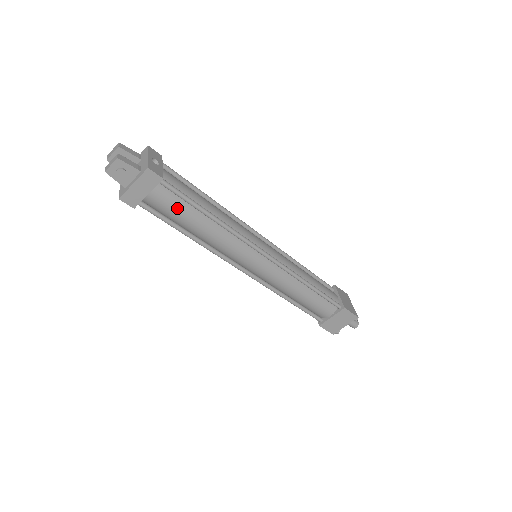
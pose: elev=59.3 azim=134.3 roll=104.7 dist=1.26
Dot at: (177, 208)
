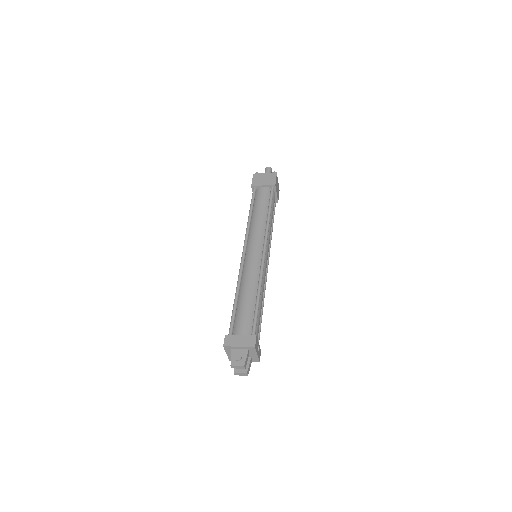
Dot at: occluded
